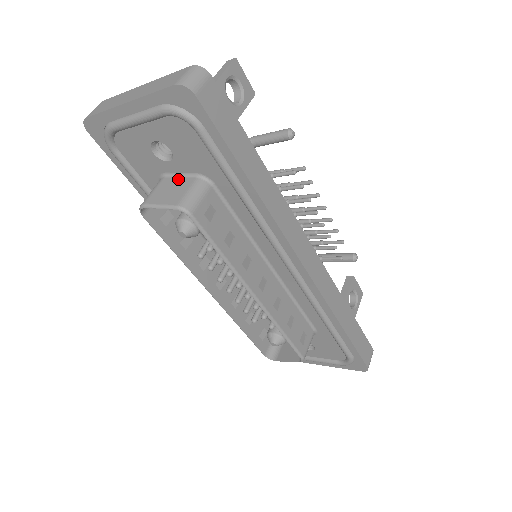
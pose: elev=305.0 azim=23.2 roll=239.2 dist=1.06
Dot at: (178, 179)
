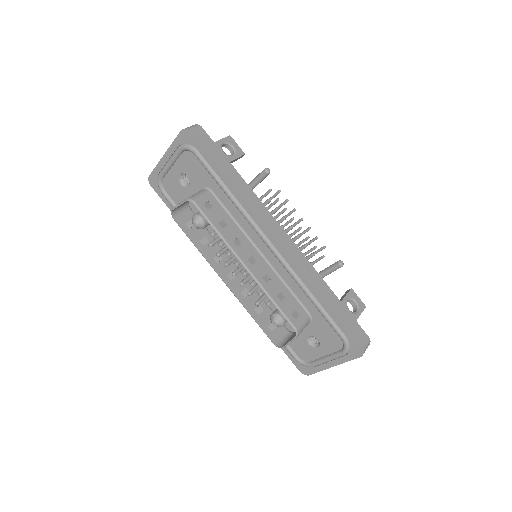
Dot at: occluded
